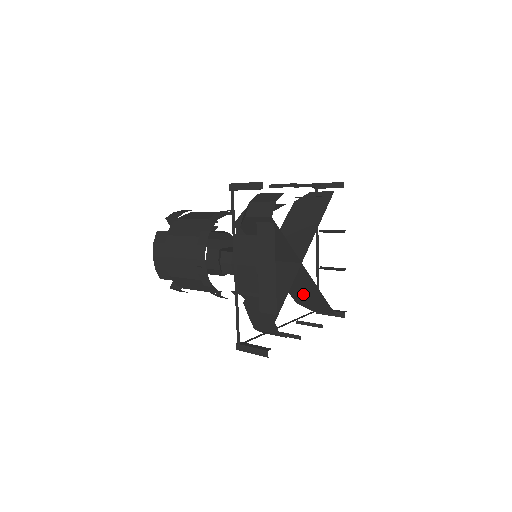
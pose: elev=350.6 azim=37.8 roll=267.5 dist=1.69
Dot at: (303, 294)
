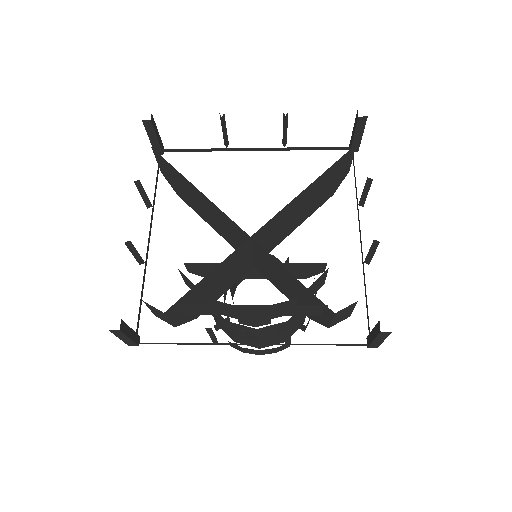
Dot at: (286, 286)
